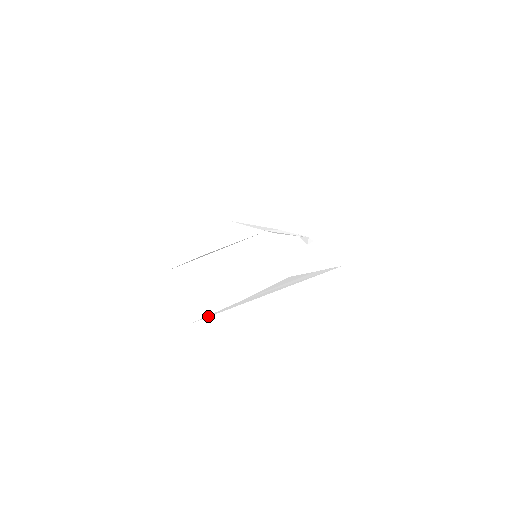
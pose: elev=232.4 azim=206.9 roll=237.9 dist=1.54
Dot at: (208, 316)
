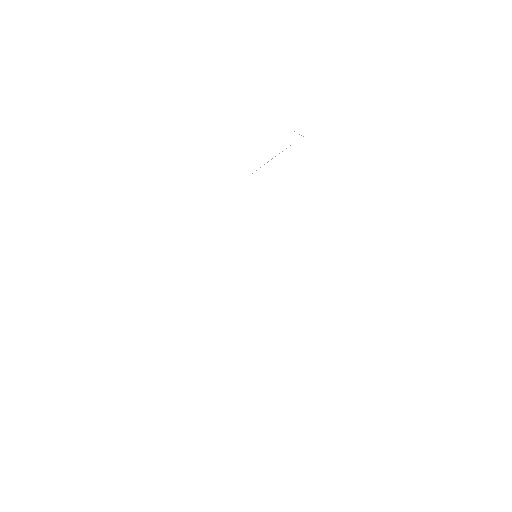
Dot at: occluded
